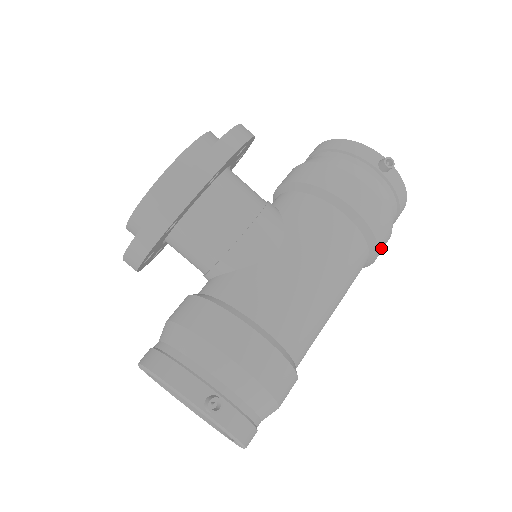
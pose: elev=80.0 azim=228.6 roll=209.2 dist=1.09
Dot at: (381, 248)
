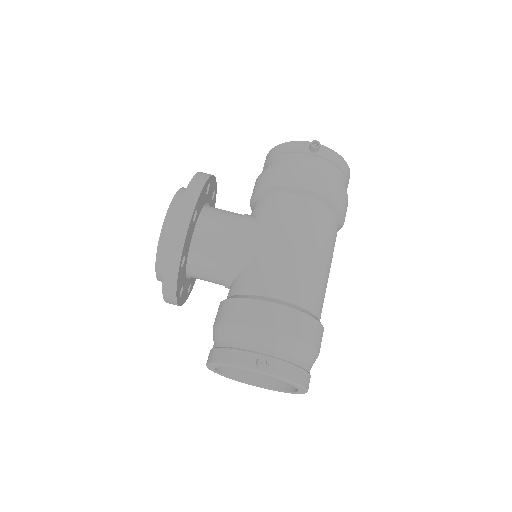
Dot at: (343, 206)
